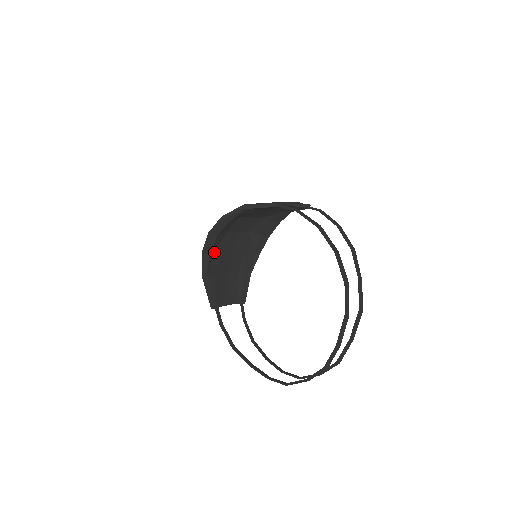
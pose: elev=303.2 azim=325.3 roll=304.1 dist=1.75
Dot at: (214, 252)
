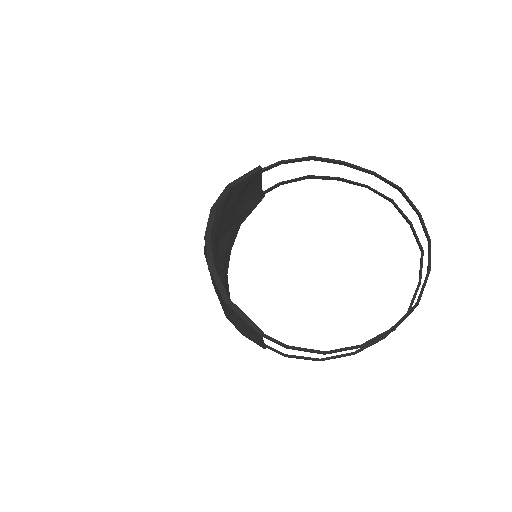
Dot at: occluded
